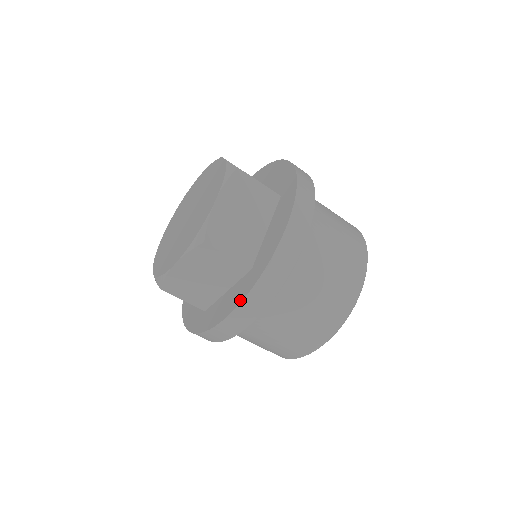
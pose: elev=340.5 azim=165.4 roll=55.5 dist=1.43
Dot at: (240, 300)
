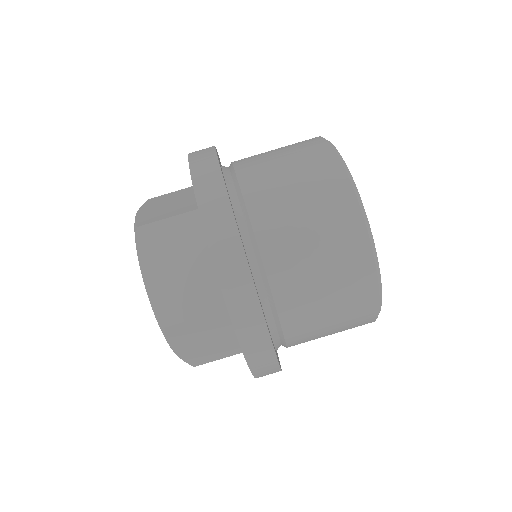
Dot at: occluded
